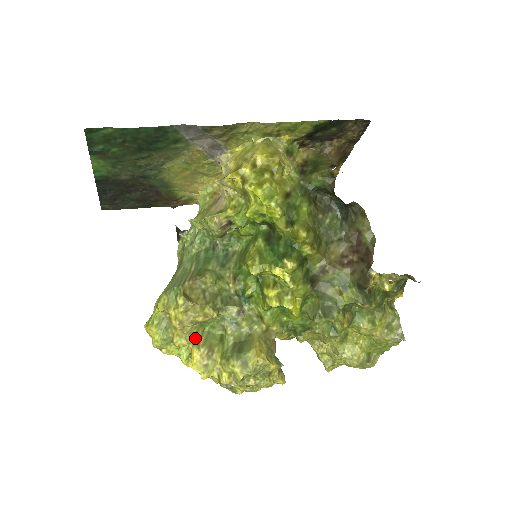
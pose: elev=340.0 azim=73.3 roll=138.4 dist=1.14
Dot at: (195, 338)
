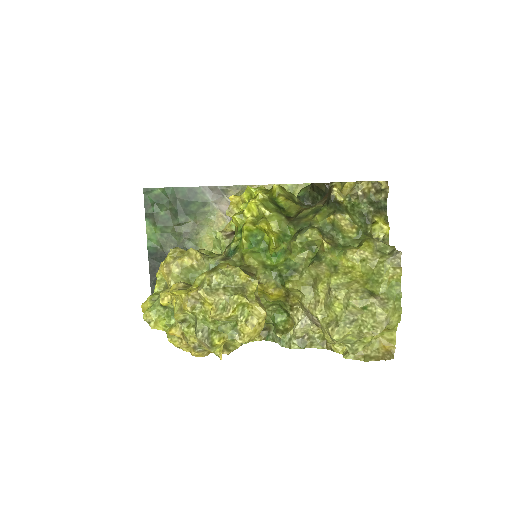
Dot at: occluded
